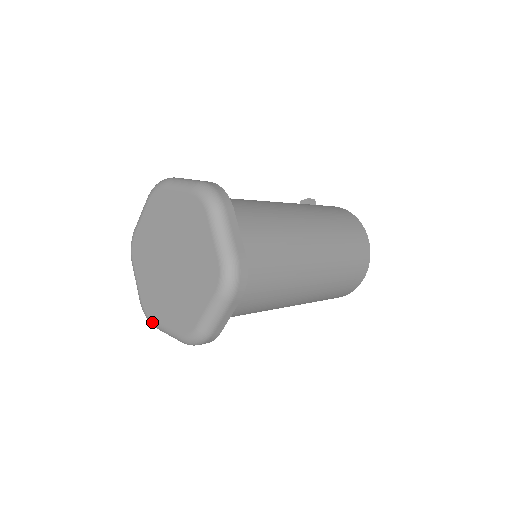
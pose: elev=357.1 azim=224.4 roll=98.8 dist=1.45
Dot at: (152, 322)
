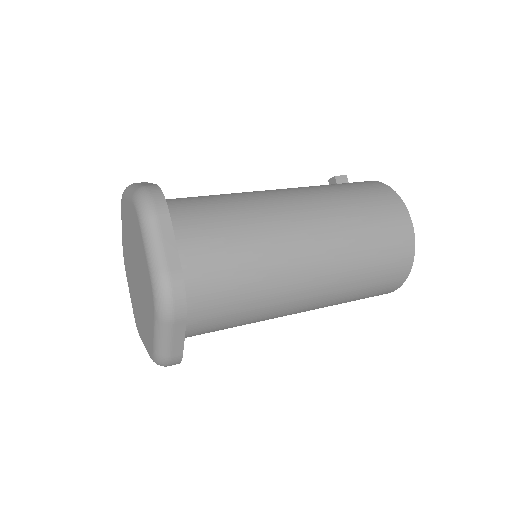
Dot at: (140, 337)
